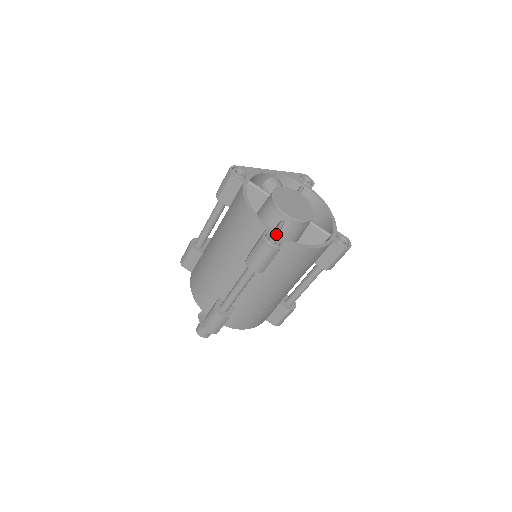
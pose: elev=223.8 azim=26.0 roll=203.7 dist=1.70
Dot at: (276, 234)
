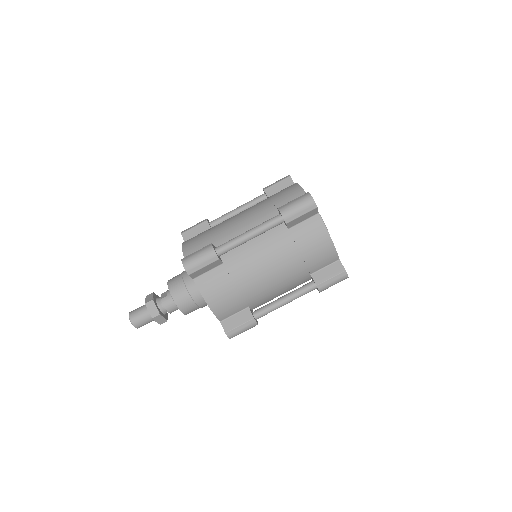
Dot at: occluded
